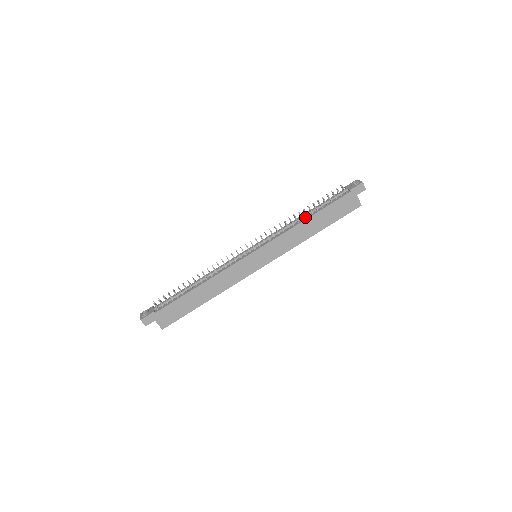
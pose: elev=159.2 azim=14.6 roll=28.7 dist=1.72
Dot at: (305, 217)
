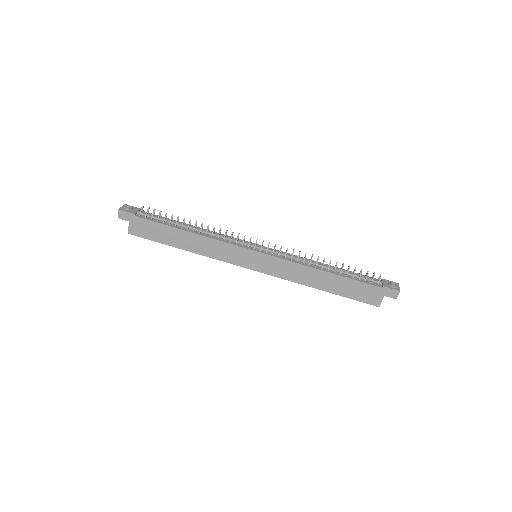
Dot at: (325, 268)
